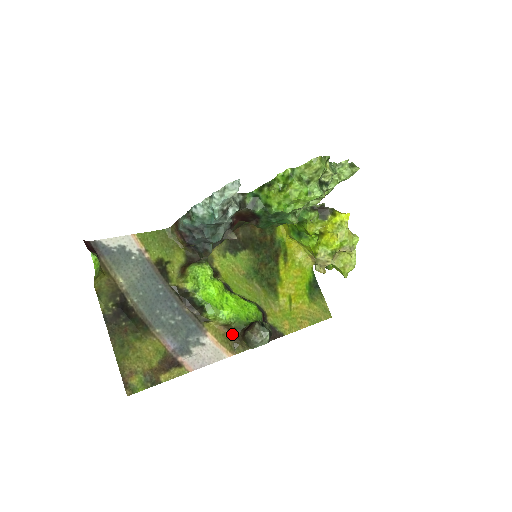
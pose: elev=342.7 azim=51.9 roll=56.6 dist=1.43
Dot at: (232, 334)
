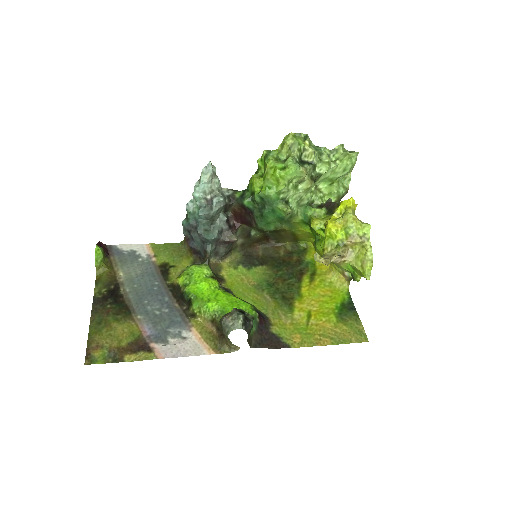
Dot at: (220, 333)
